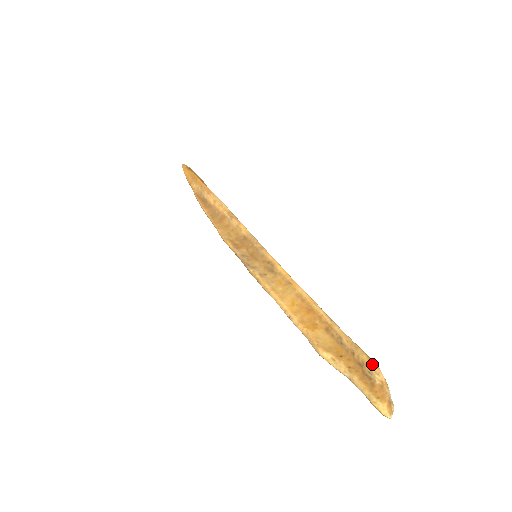
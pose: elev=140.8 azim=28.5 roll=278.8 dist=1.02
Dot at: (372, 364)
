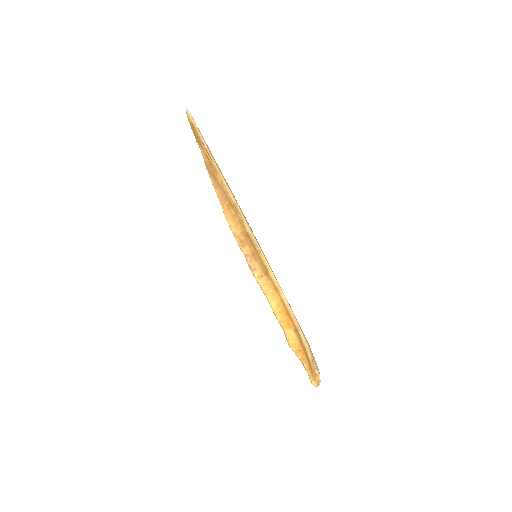
Dot at: (312, 366)
